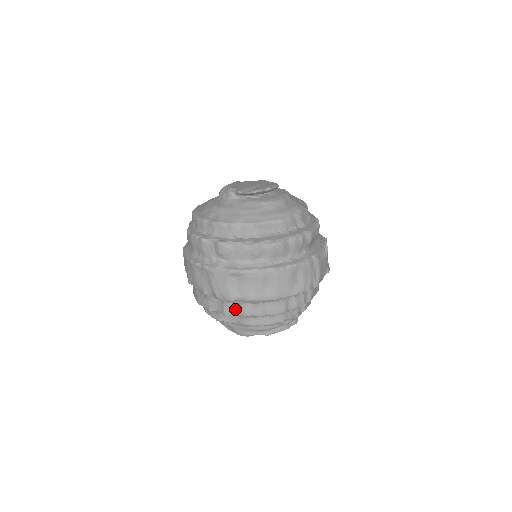
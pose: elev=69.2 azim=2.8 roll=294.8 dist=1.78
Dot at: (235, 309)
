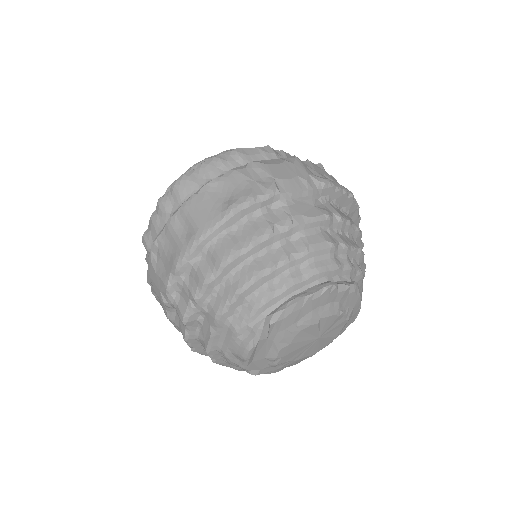
Dot at: (185, 301)
